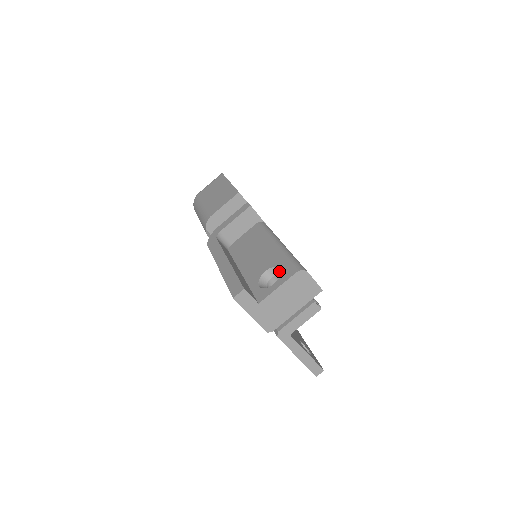
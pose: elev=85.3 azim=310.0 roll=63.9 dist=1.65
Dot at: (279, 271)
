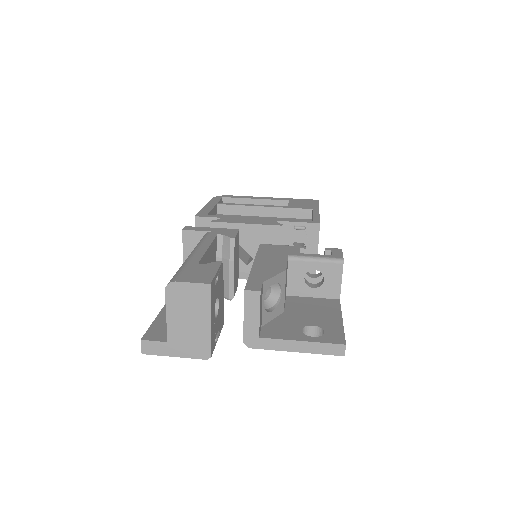
Dot at: occluded
